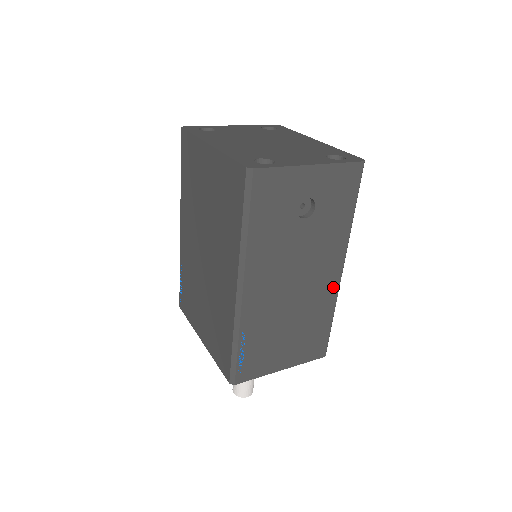
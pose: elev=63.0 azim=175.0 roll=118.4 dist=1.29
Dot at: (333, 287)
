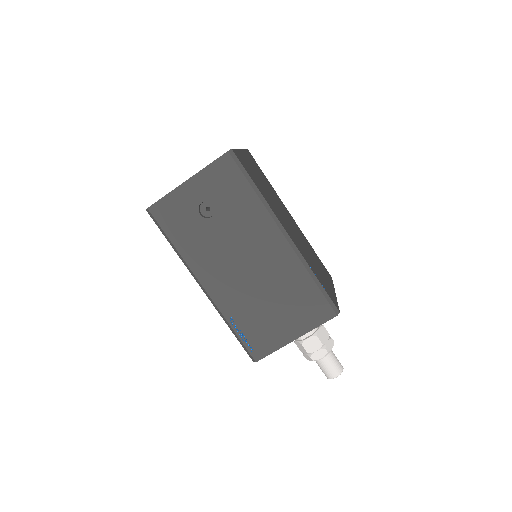
Dot at: (287, 253)
